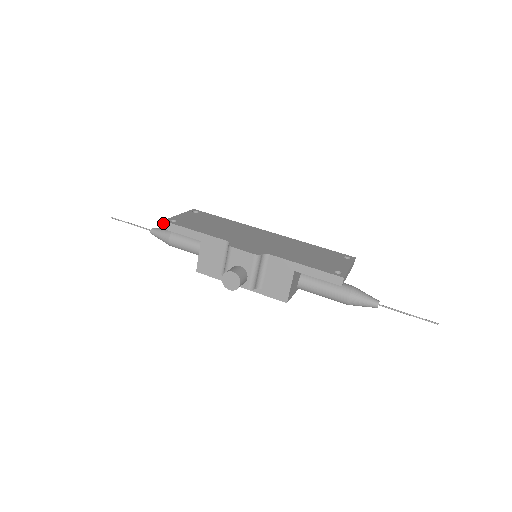
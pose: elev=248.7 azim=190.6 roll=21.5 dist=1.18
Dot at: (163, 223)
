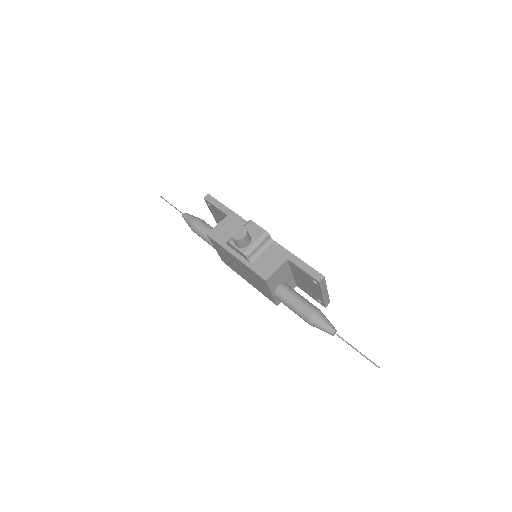
Dot at: (207, 195)
